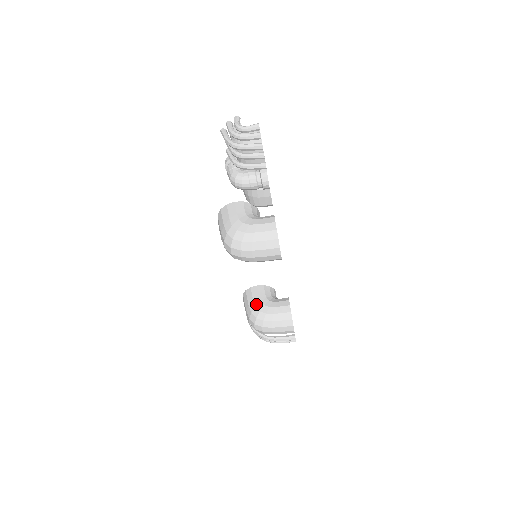
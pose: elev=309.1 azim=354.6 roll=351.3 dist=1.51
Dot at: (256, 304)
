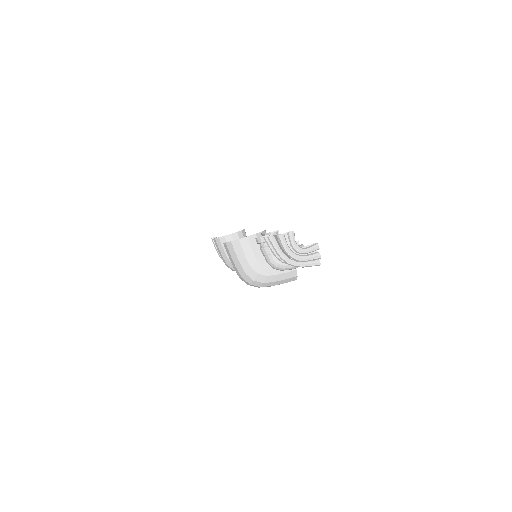
Dot at: occluded
